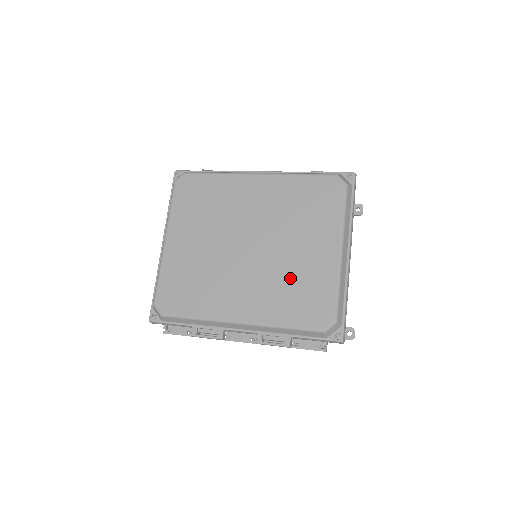
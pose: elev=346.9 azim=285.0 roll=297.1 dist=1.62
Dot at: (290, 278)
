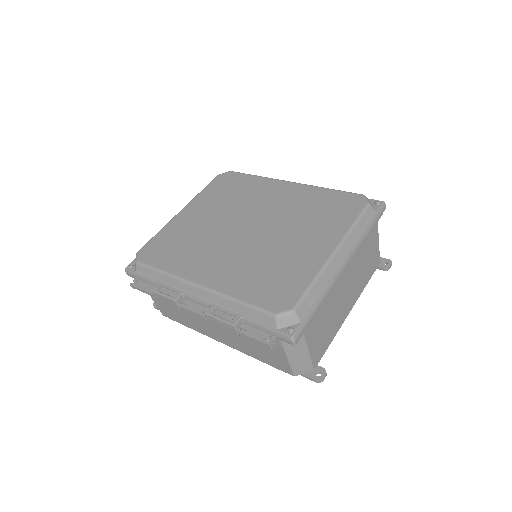
Dot at: (270, 261)
